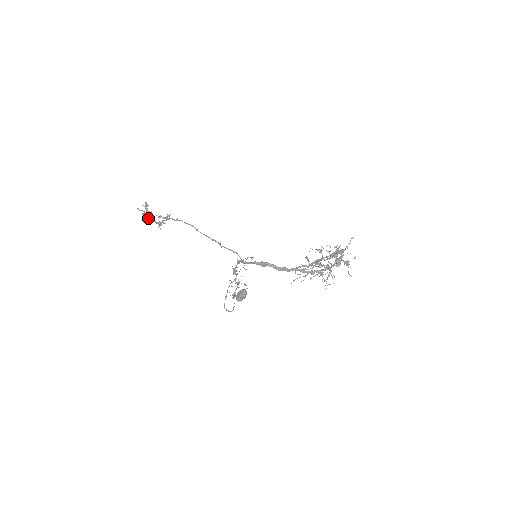
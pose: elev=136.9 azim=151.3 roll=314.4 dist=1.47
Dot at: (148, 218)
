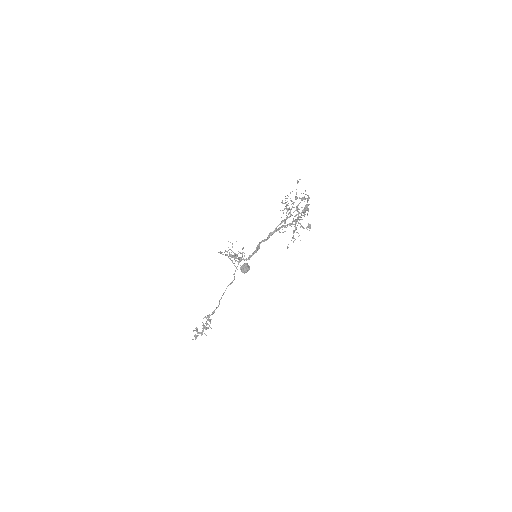
Dot at: (198, 335)
